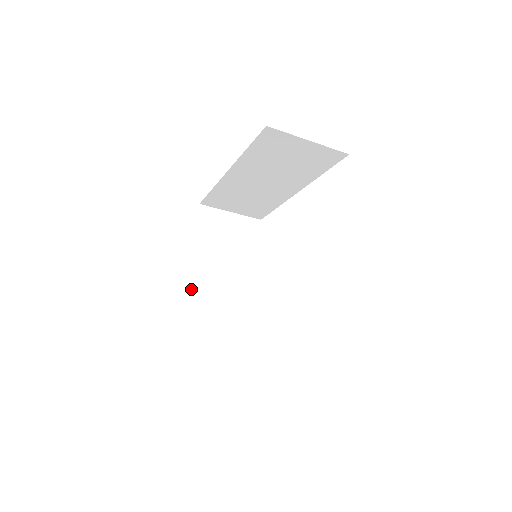
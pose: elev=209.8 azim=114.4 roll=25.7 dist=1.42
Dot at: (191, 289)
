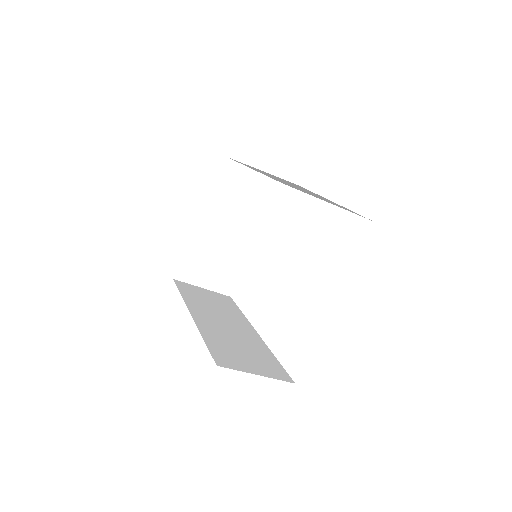
Dot at: (194, 239)
